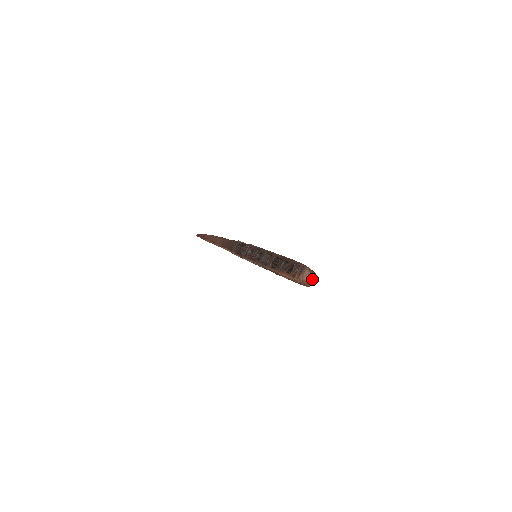
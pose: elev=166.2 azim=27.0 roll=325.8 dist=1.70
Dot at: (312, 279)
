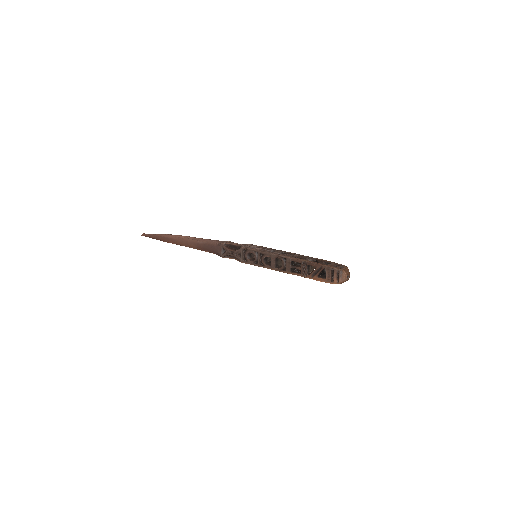
Dot at: (349, 276)
